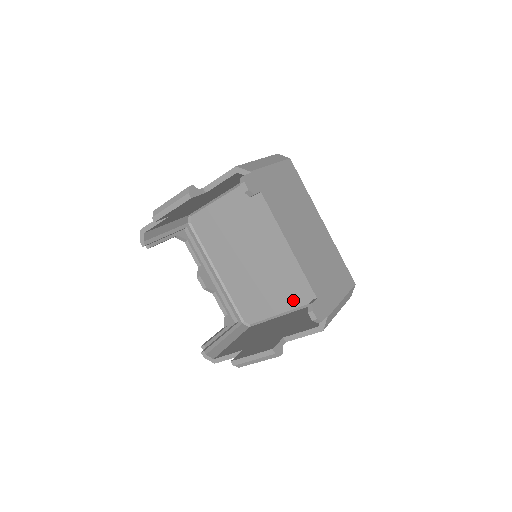
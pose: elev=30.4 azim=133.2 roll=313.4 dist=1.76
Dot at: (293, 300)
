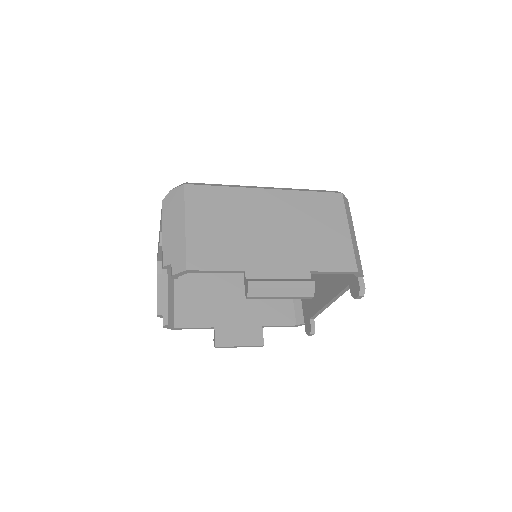
Dot at: occluded
